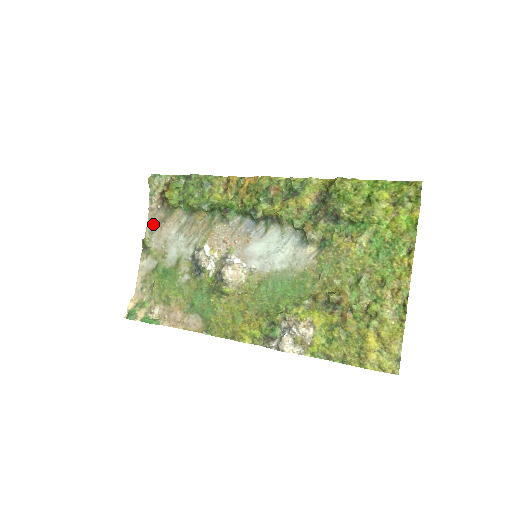
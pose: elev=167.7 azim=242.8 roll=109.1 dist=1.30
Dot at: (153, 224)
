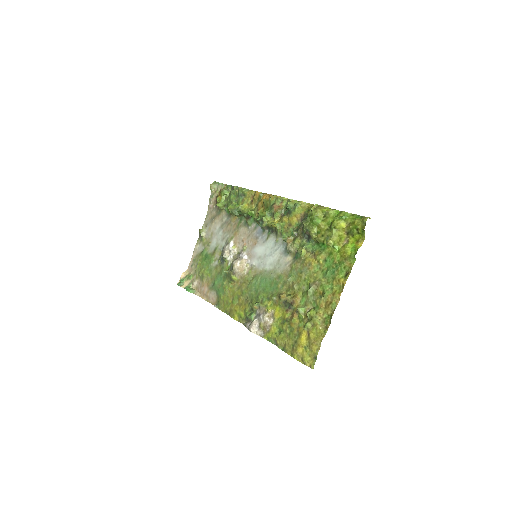
Dot at: (208, 219)
